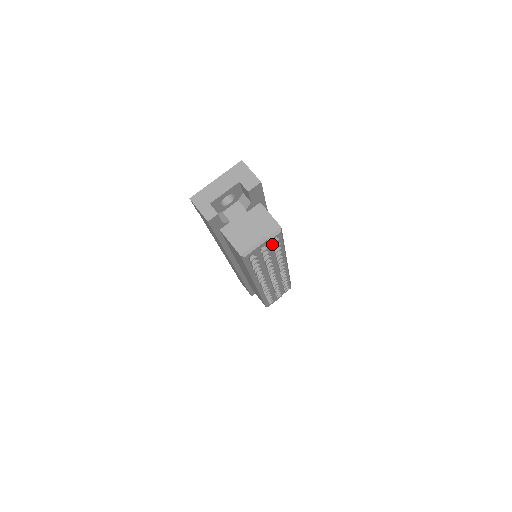
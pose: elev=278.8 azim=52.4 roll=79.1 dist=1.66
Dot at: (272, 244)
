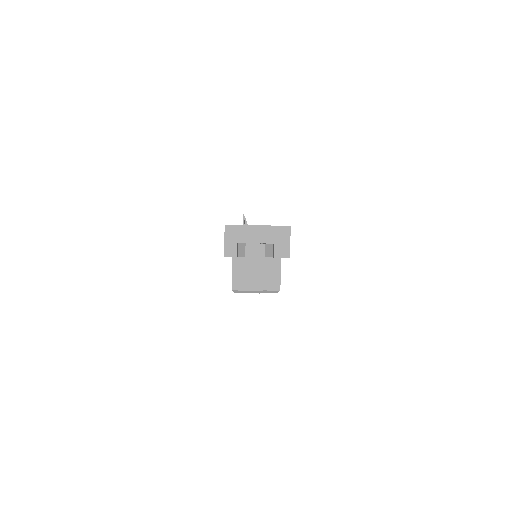
Dot at: occluded
